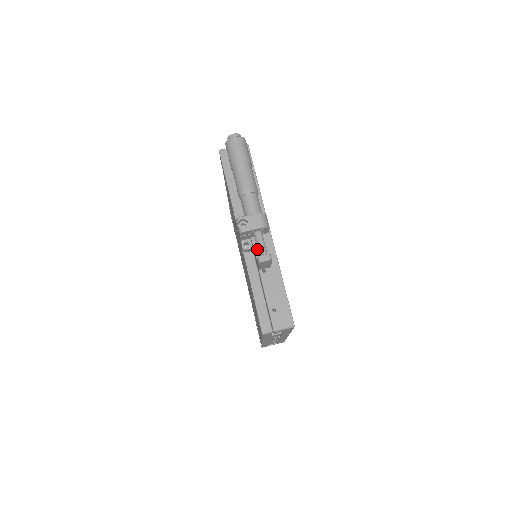
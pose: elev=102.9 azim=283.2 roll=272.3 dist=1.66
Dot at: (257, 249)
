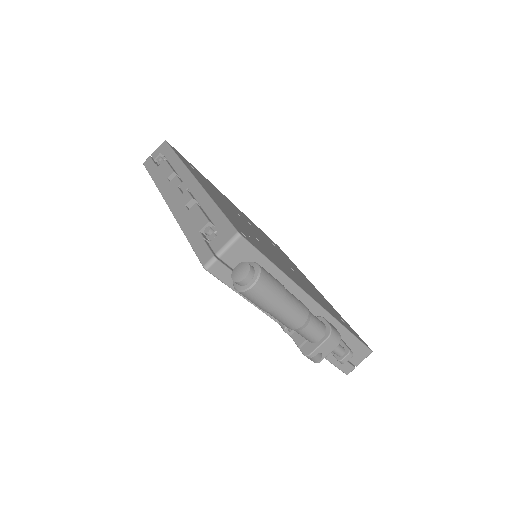
Dot at: occluded
